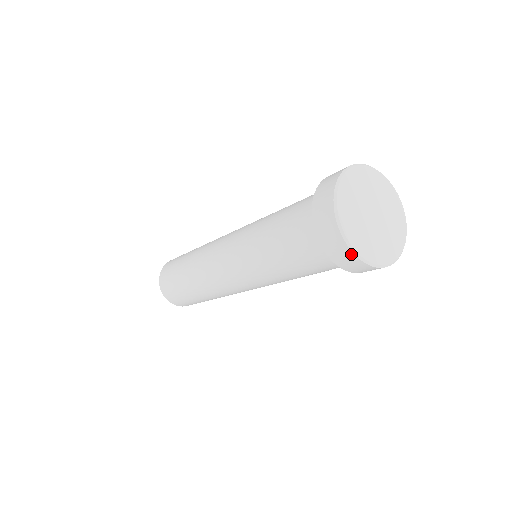
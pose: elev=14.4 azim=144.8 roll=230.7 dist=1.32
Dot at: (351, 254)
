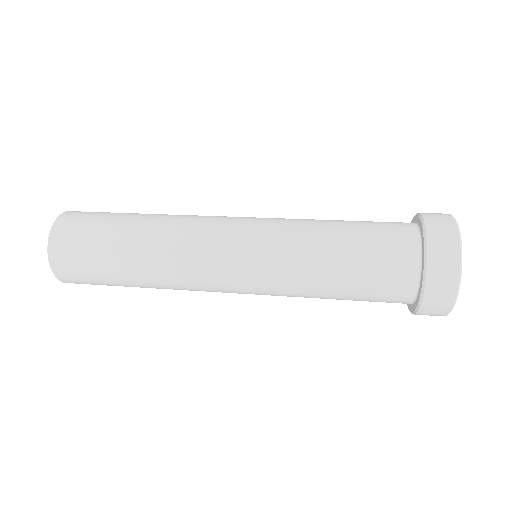
Dot at: occluded
